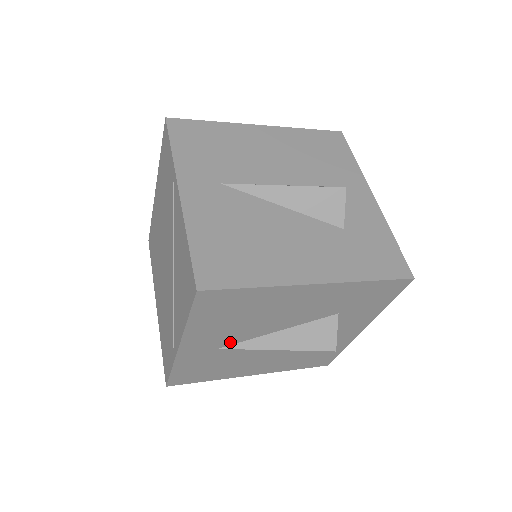
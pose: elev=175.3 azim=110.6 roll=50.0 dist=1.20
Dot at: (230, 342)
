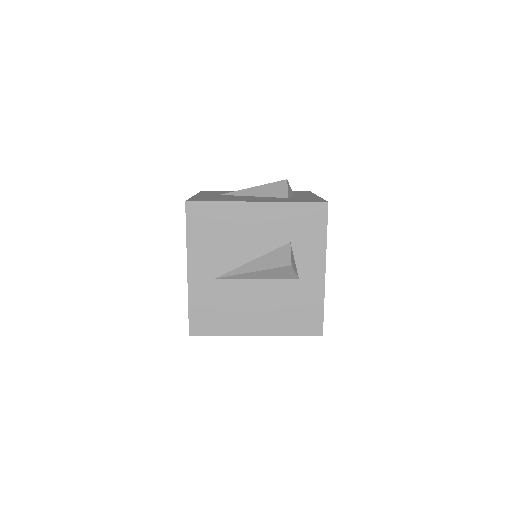
Dot at: (221, 270)
